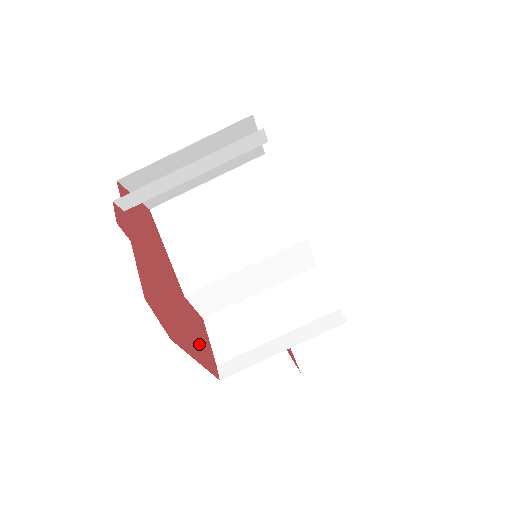
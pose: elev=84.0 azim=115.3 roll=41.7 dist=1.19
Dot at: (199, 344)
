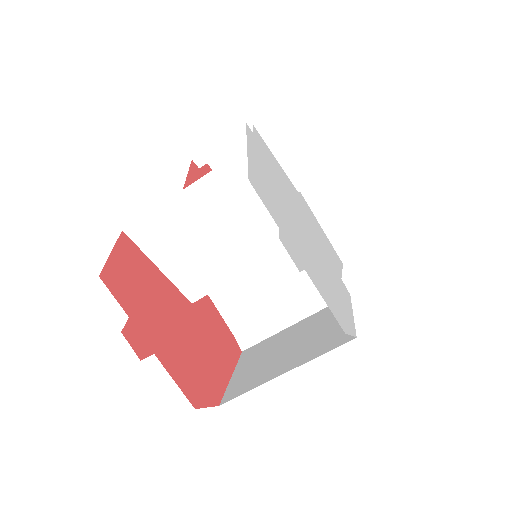
Dot at: (222, 345)
